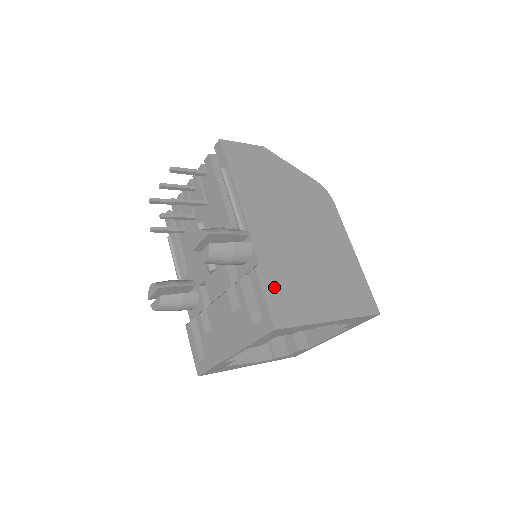
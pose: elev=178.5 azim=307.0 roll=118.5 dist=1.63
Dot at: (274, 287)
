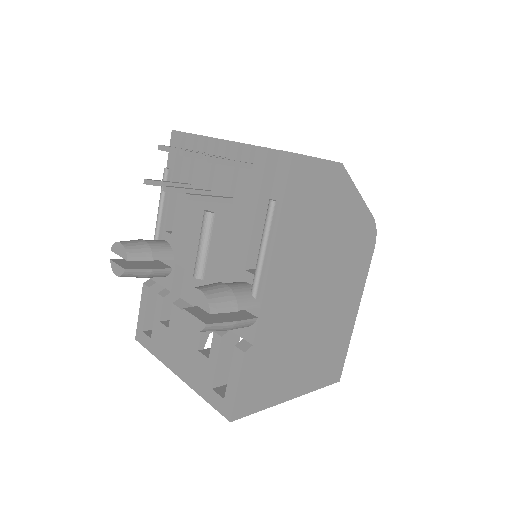
Dot at: (254, 373)
